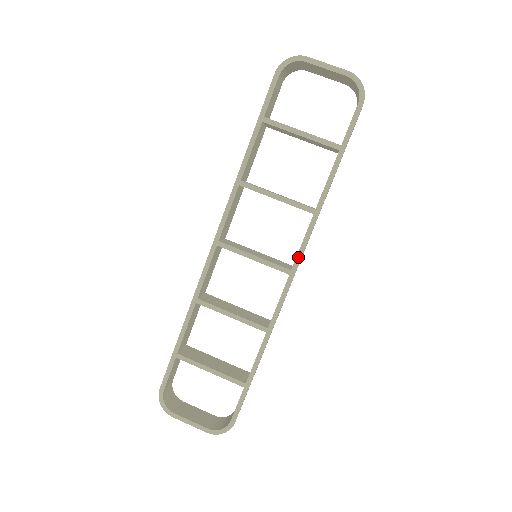
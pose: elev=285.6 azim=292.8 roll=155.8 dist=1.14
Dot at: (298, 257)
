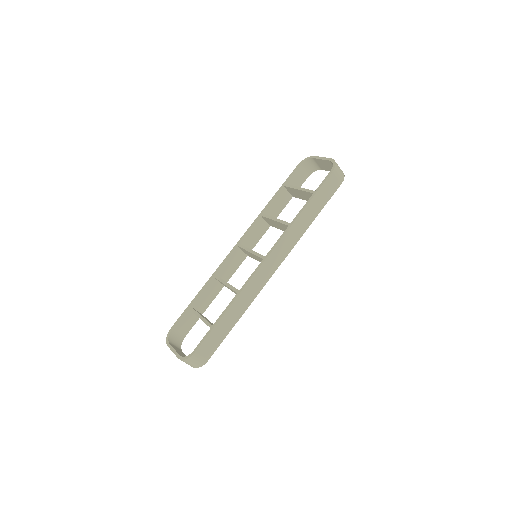
Dot at: (272, 249)
